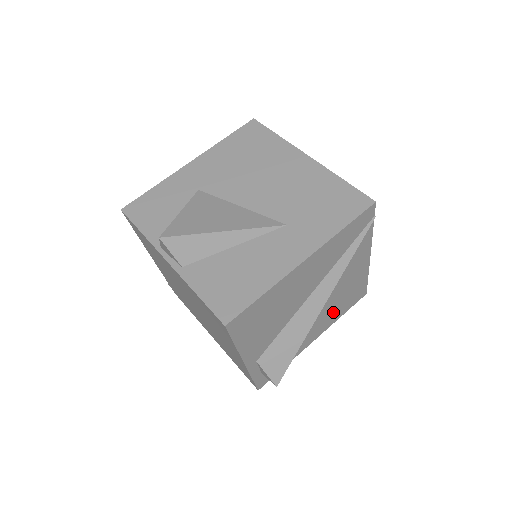
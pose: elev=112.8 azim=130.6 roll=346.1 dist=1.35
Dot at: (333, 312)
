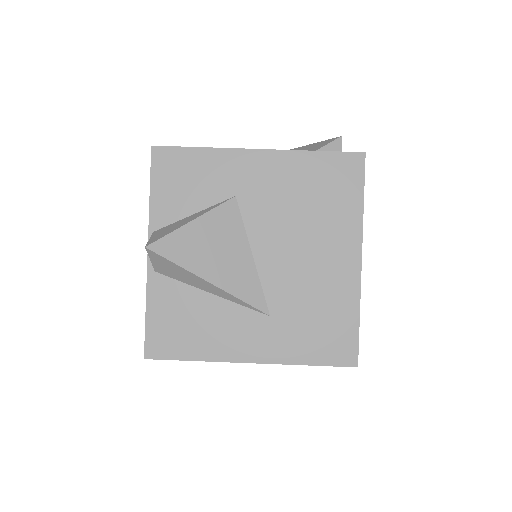
Dot at: occluded
